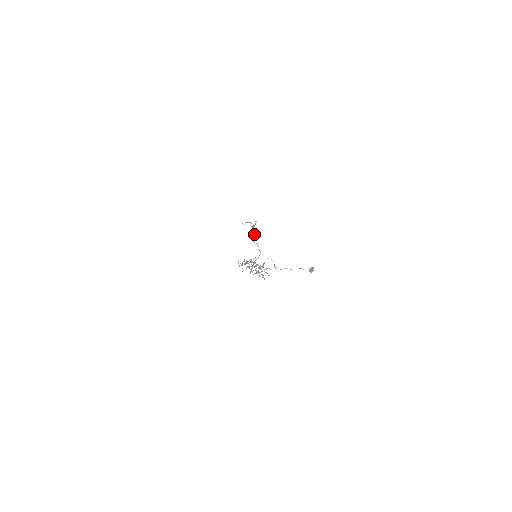
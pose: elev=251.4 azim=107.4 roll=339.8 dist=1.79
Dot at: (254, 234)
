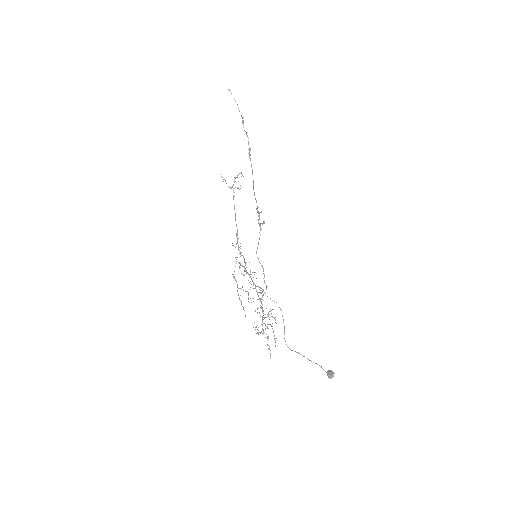
Dot at: occluded
